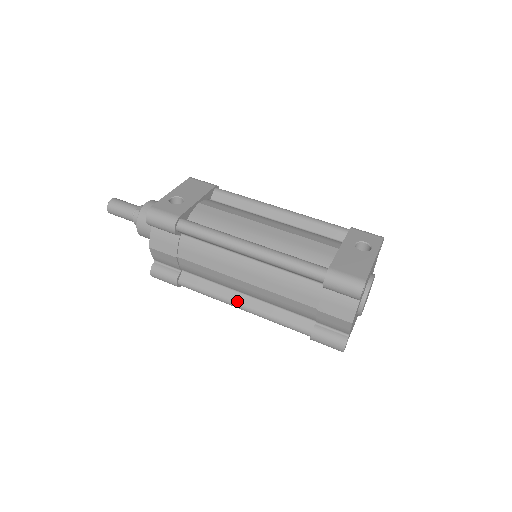
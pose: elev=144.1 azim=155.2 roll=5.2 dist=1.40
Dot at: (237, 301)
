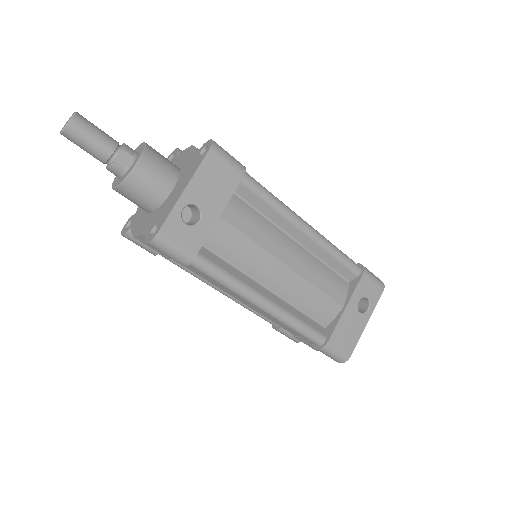
Dot at: (219, 289)
